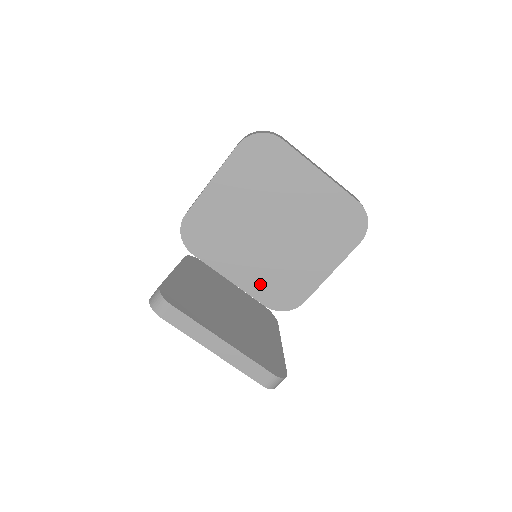
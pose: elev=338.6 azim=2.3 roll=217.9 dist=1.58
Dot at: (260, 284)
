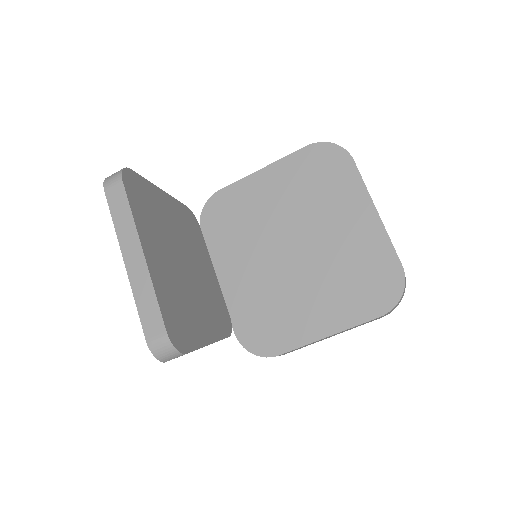
Dot at: (245, 304)
